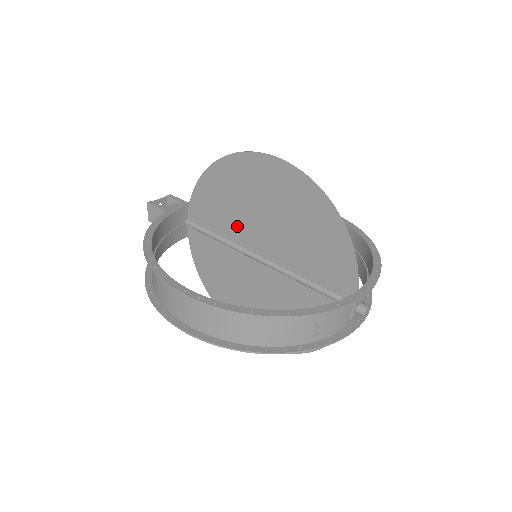
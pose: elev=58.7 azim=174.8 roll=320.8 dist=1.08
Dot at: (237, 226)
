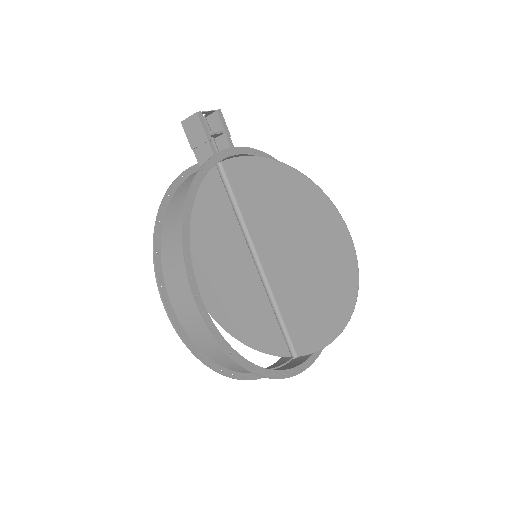
Dot at: (264, 225)
